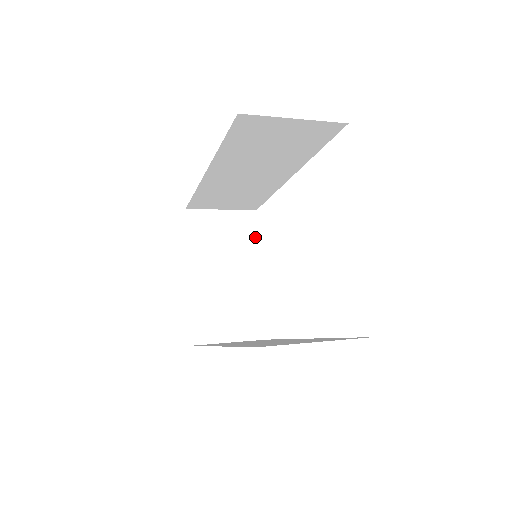
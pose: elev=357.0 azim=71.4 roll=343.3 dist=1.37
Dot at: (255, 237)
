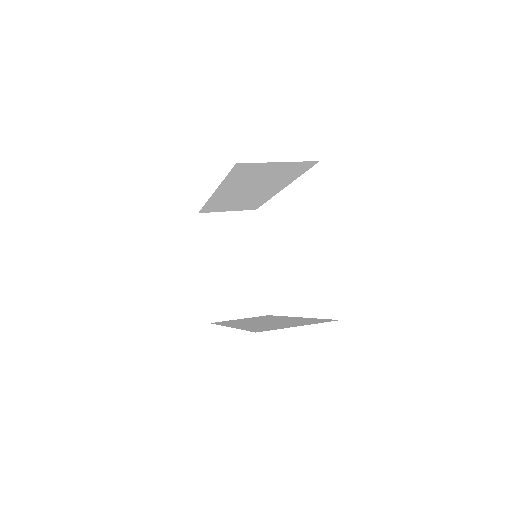
Dot at: (256, 232)
